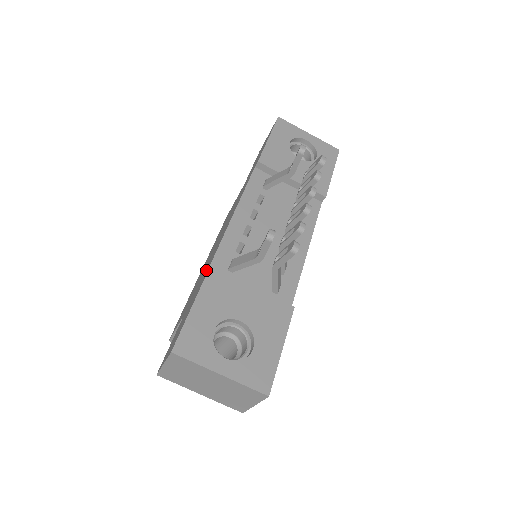
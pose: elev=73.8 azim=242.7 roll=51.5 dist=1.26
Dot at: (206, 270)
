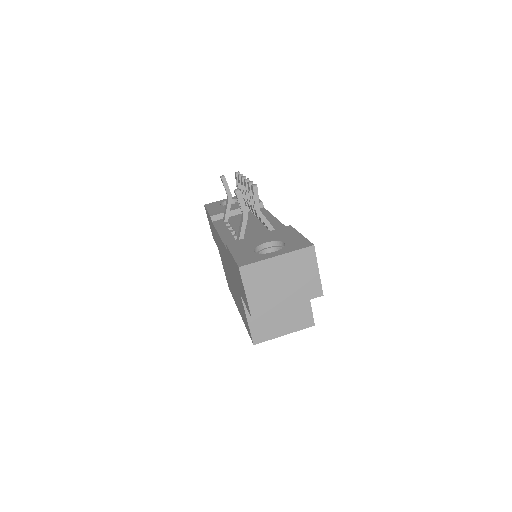
Dot at: (229, 261)
